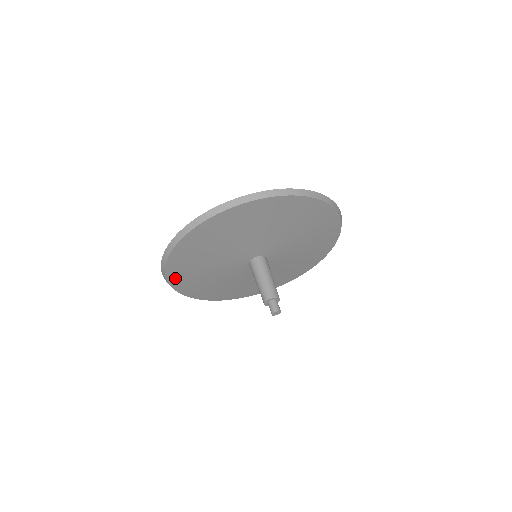
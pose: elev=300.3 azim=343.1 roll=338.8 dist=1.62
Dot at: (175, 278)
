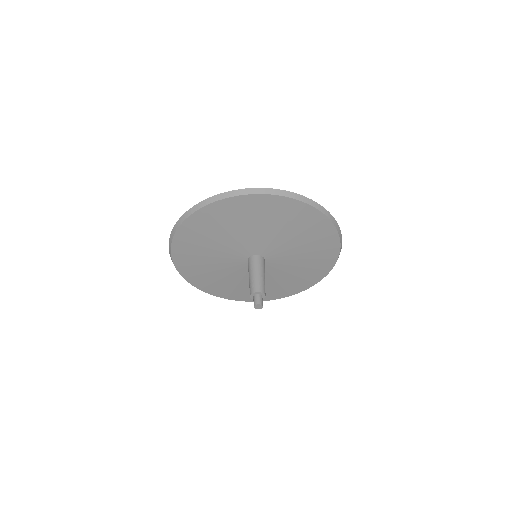
Dot at: (193, 279)
